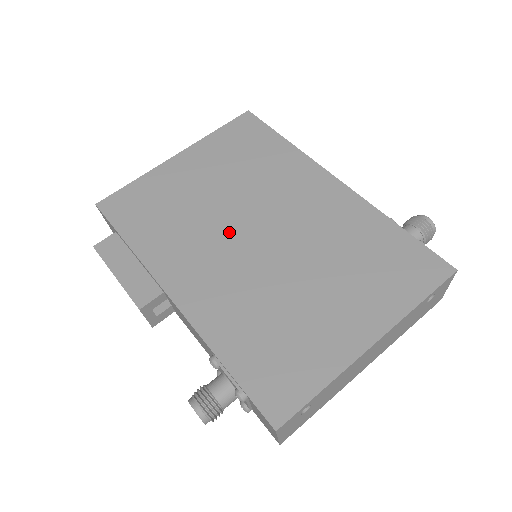
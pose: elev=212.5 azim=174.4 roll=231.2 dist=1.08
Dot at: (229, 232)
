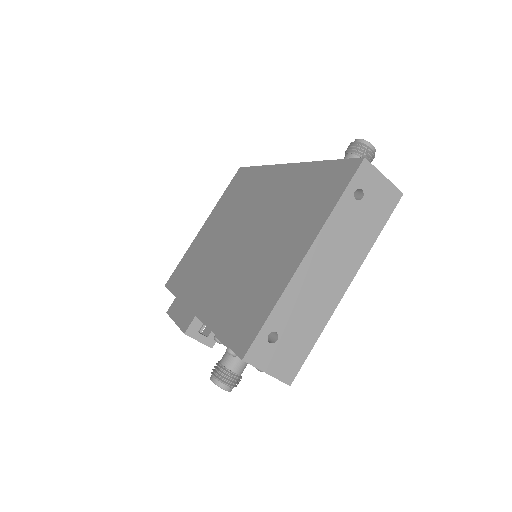
Dot at: (225, 249)
